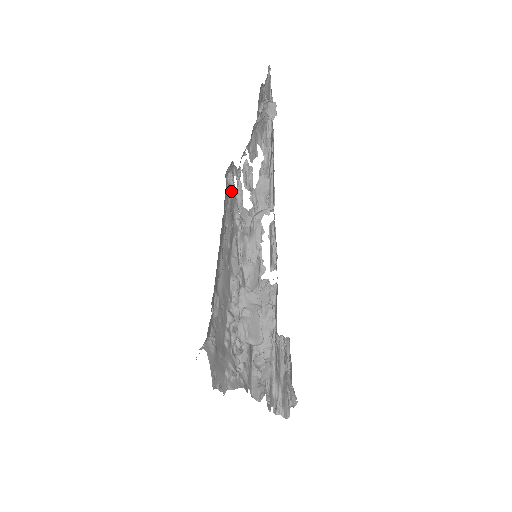
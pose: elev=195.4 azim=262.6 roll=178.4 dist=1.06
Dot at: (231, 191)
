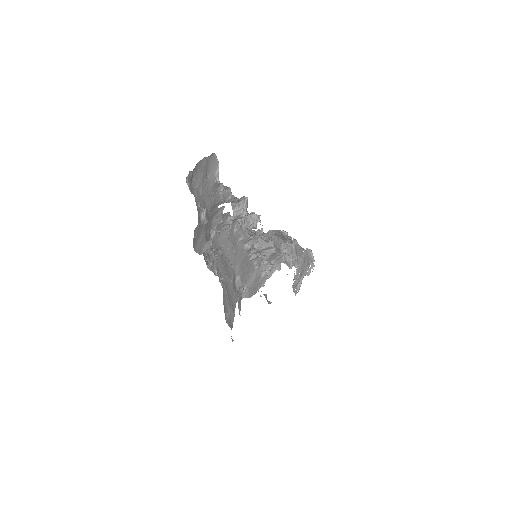
Dot at: (214, 227)
